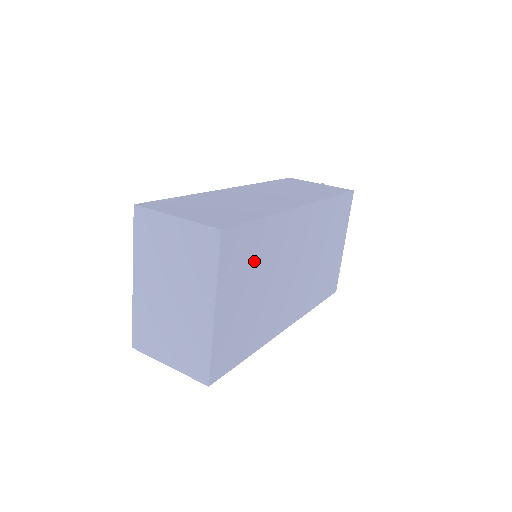
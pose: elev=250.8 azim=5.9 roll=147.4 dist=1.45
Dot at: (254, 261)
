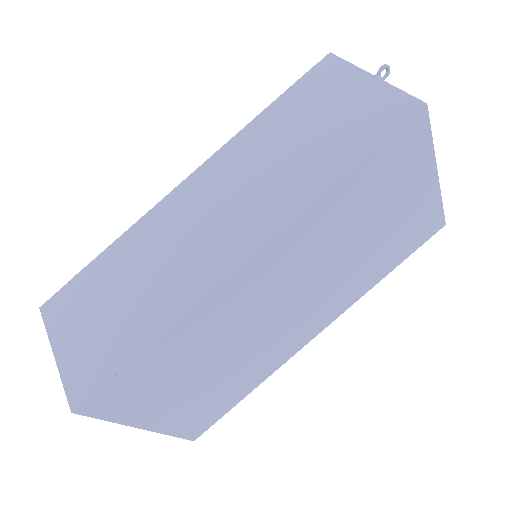
Dot at: (174, 371)
